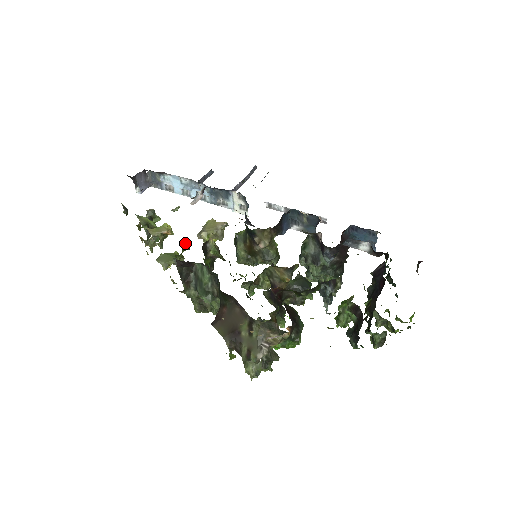
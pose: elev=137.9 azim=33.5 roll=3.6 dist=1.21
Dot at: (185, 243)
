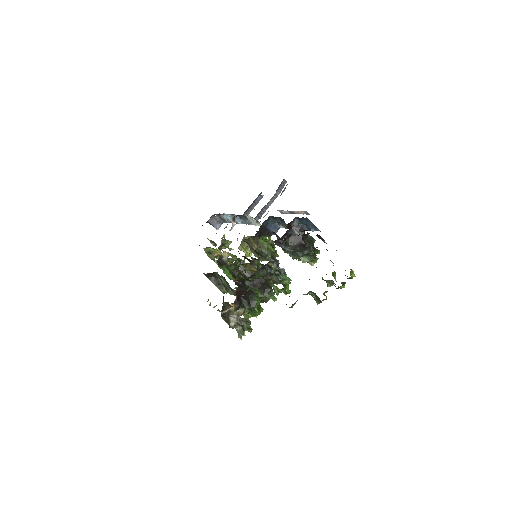
Dot at: occluded
